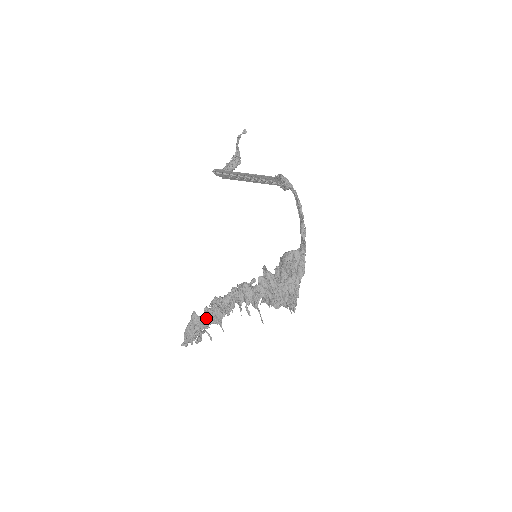
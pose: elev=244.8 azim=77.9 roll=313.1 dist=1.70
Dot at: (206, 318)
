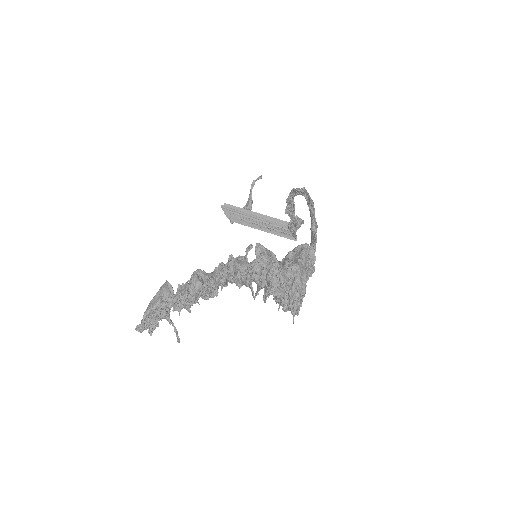
Dot at: (180, 286)
